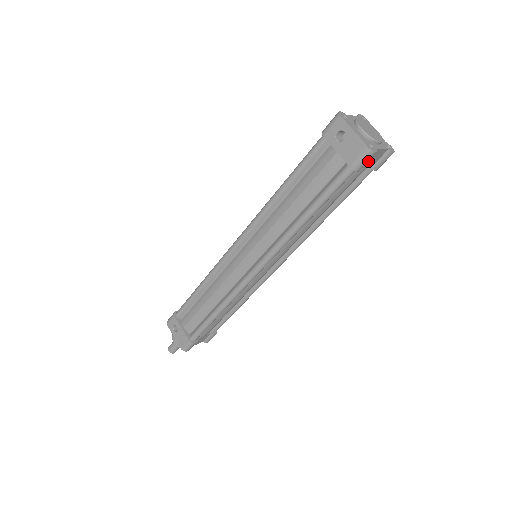
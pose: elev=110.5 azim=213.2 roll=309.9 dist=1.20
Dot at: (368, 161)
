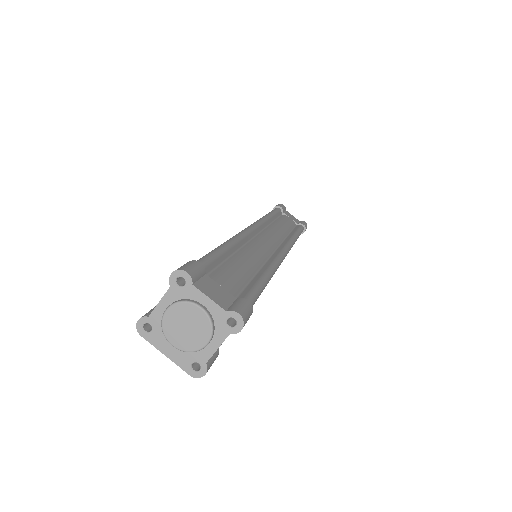
Dot at: occluded
